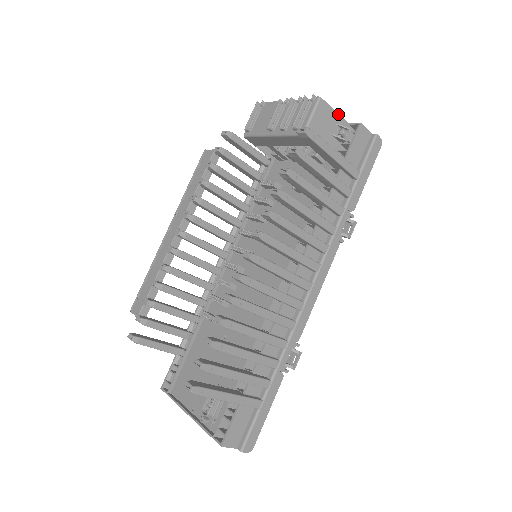
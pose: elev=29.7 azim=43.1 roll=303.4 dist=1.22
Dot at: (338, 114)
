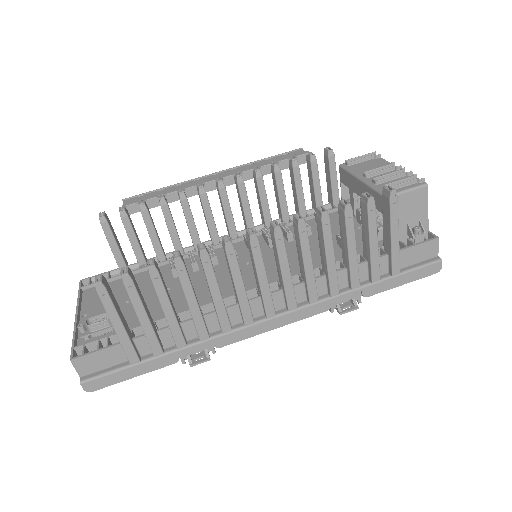
Dot at: occluded
